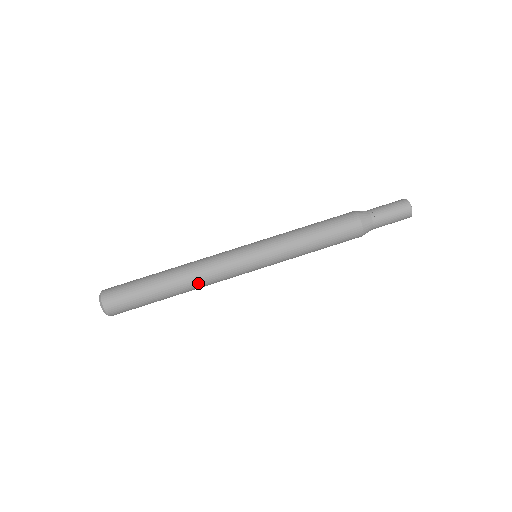
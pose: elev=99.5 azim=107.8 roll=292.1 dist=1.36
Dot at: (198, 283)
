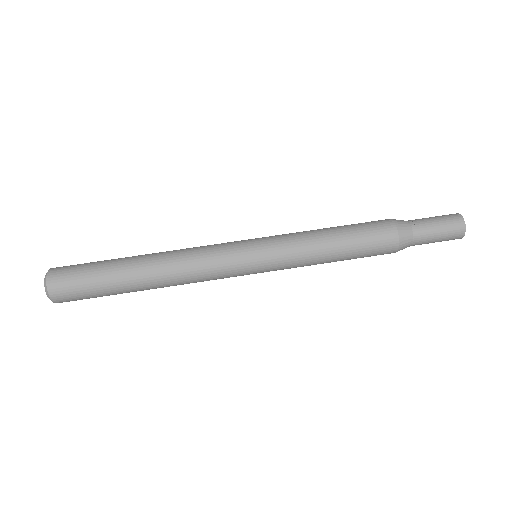
Dot at: (177, 283)
